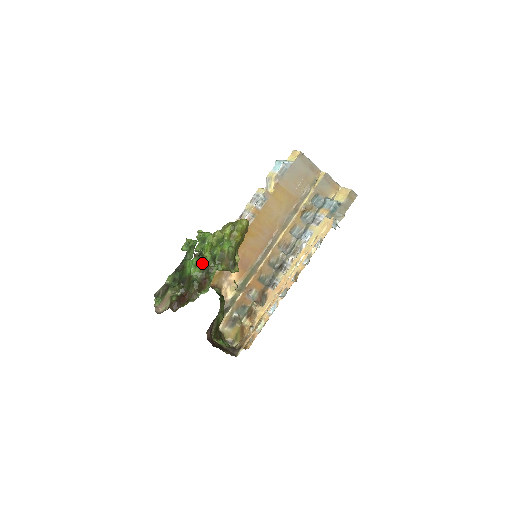
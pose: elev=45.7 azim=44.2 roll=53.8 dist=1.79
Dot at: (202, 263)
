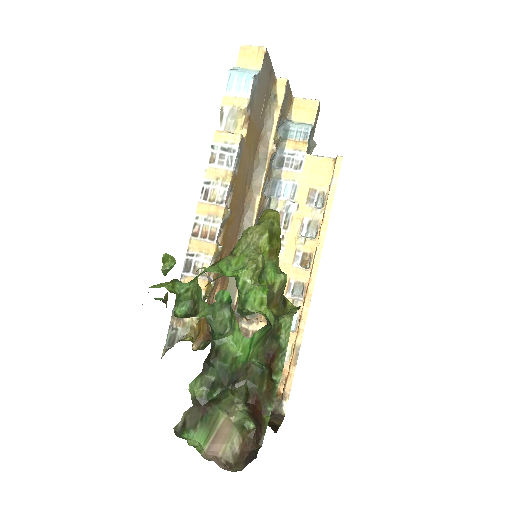
Dot at: (267, 332)
